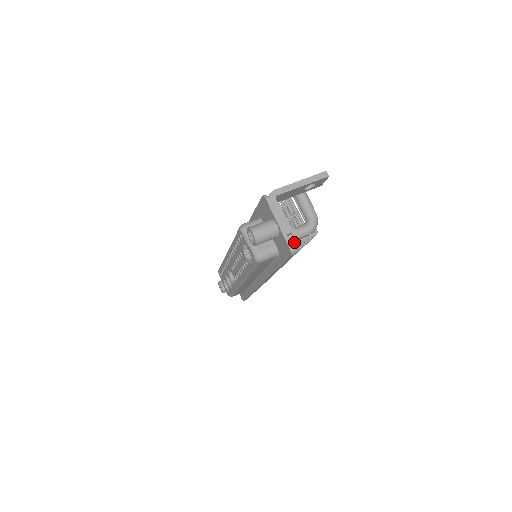
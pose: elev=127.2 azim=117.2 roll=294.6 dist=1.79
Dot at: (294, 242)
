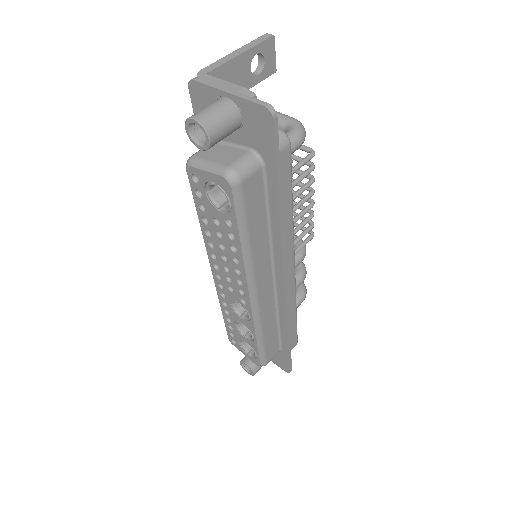
Dot at: occluded
